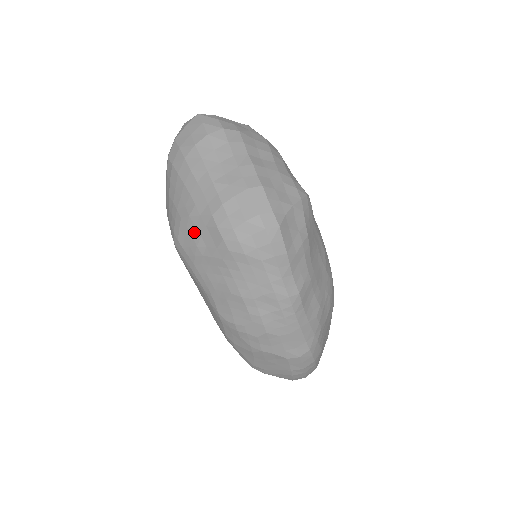
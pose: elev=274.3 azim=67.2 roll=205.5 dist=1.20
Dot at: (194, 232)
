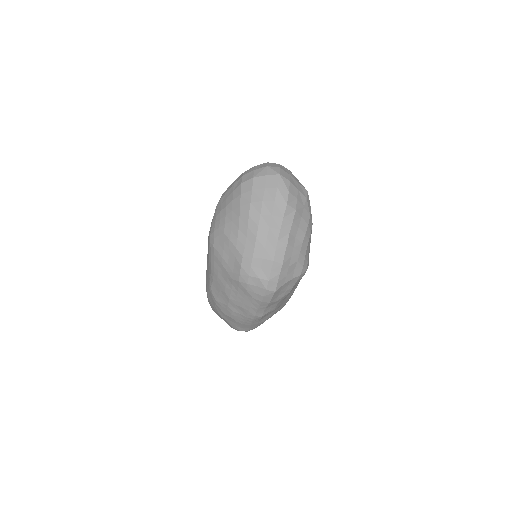
Dot at: (226, 250)
